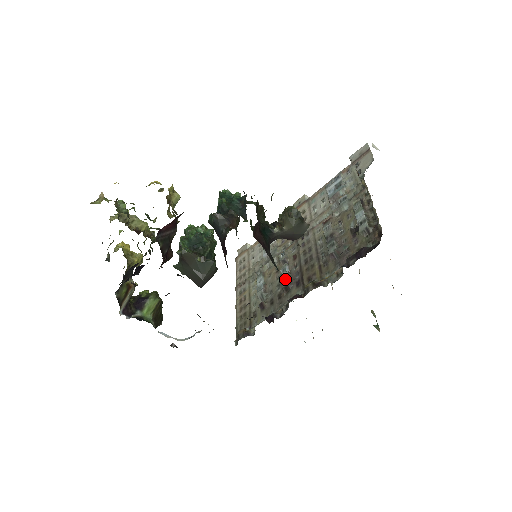
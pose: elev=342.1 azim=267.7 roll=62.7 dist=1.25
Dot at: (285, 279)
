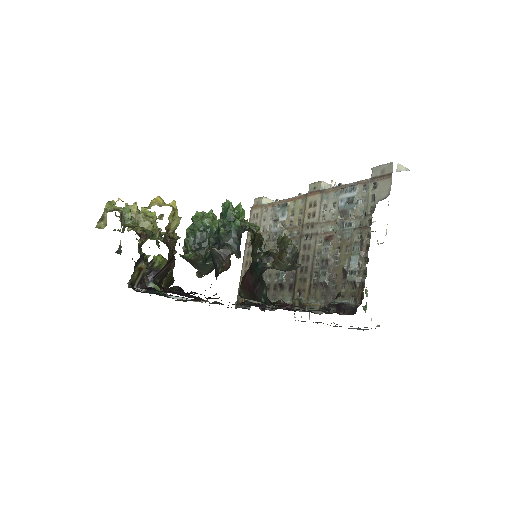
Dot at: (281, 276)
